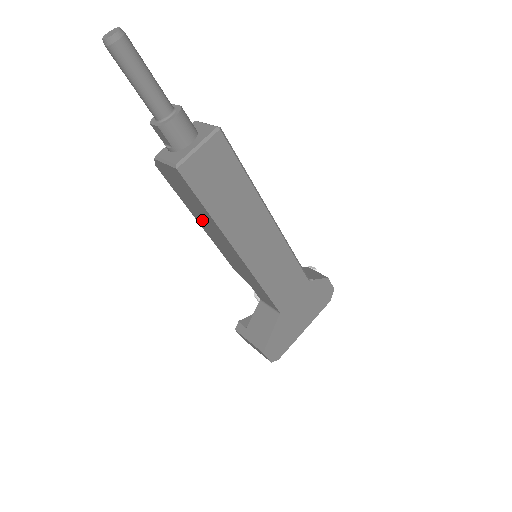
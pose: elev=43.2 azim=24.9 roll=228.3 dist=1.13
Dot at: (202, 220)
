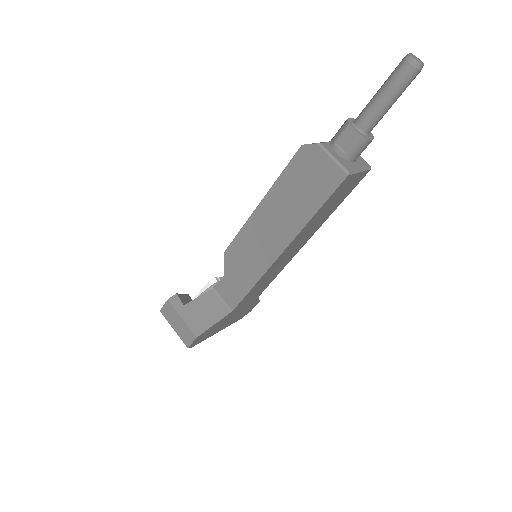
Dot at: (278, 208)
